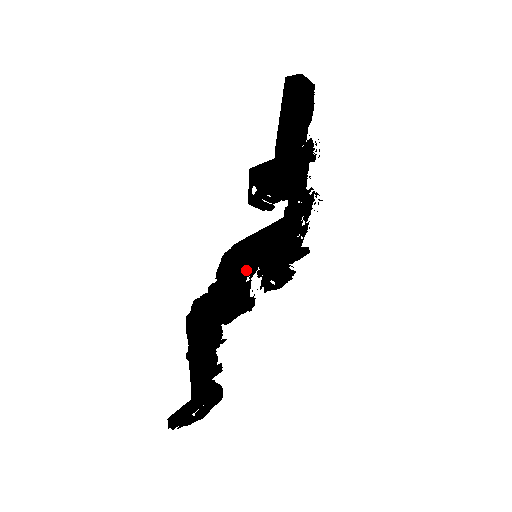
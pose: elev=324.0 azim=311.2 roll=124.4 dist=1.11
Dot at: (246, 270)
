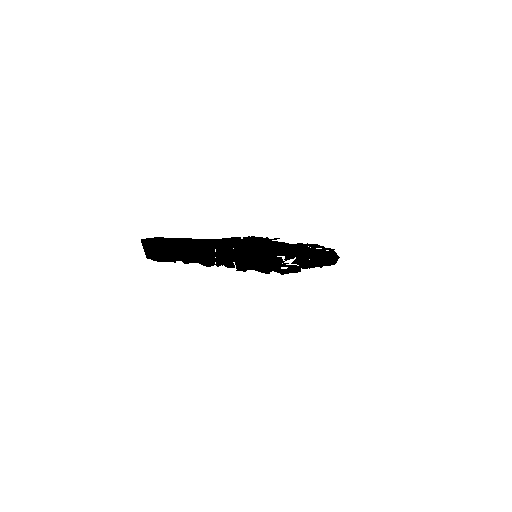
Dot at: occluded
